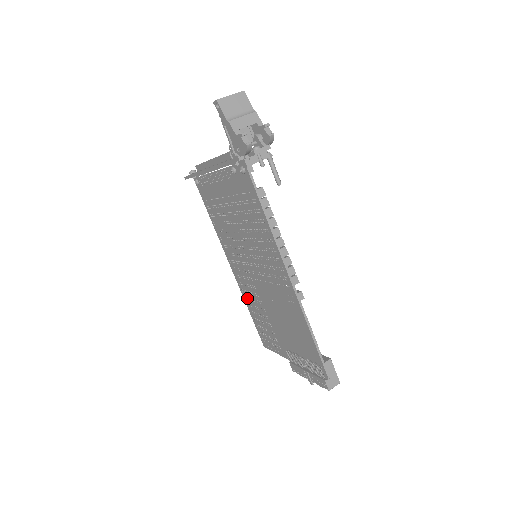
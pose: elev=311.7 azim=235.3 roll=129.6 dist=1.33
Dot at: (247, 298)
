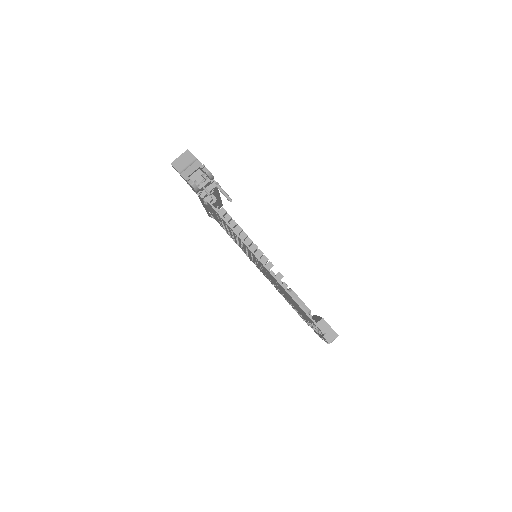
Dot at: occluded
